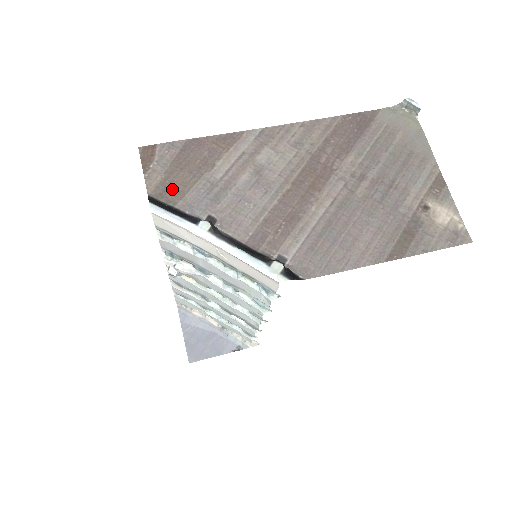
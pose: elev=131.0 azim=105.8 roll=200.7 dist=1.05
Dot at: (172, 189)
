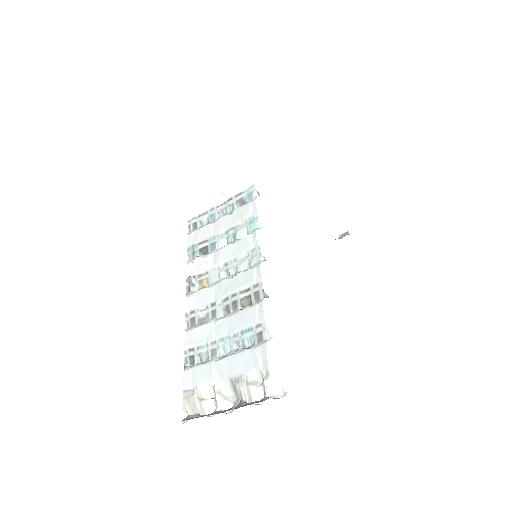
Dot at: occluded
